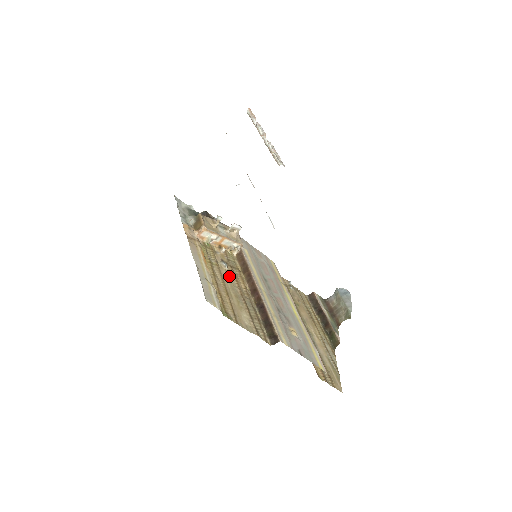
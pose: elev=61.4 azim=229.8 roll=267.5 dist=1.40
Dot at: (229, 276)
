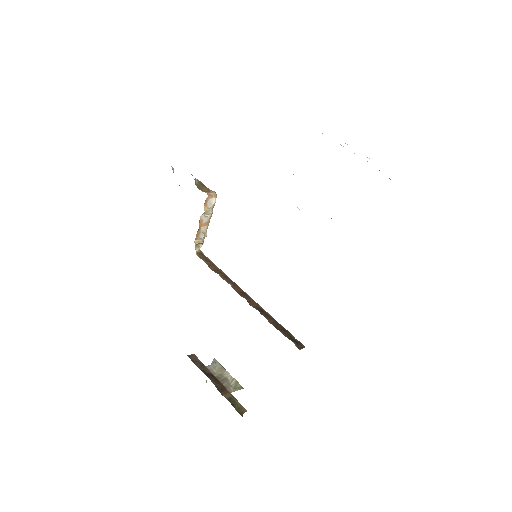
Dot at: occluded
